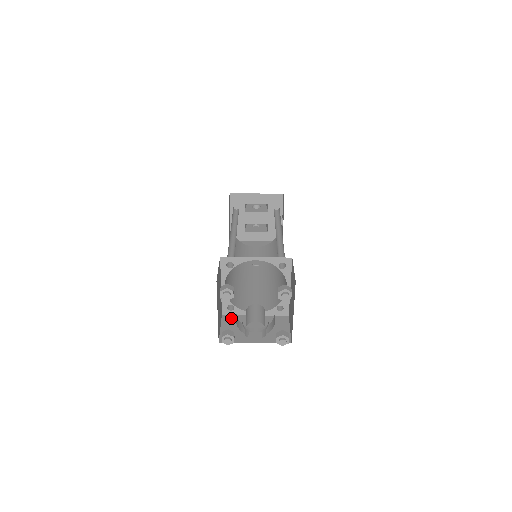
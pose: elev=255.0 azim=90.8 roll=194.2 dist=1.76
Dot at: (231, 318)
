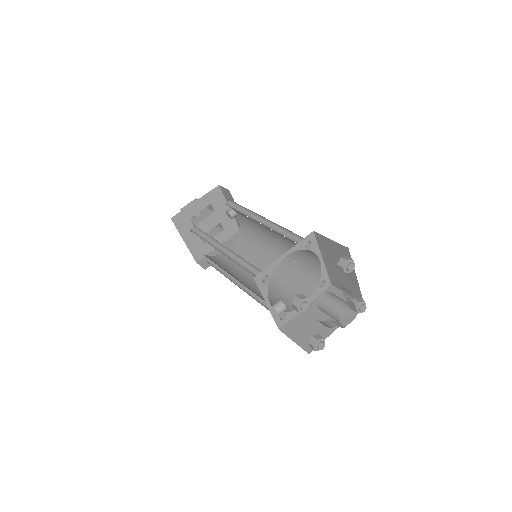
Dot at: (290, 326)
